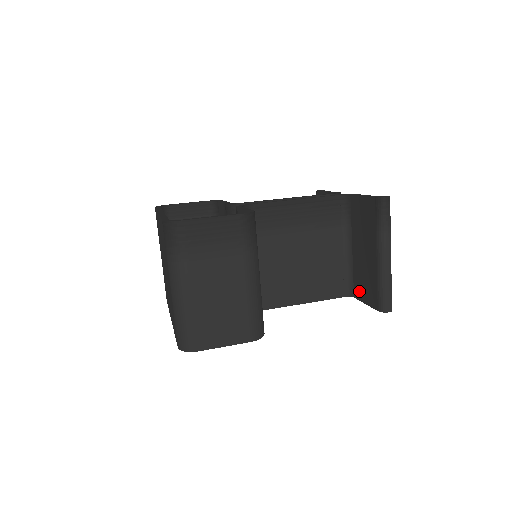
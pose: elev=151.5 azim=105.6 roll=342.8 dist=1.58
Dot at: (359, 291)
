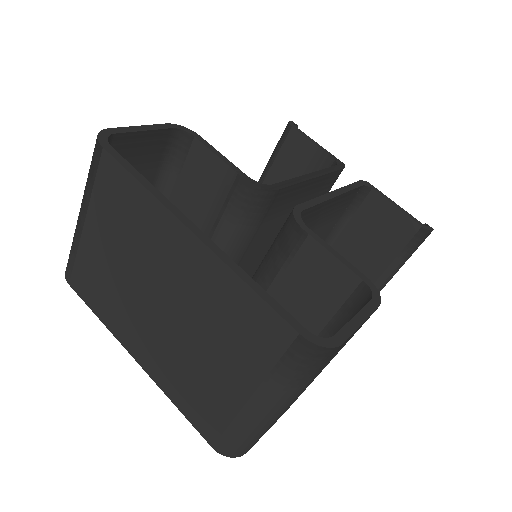
Dot at: occluded
